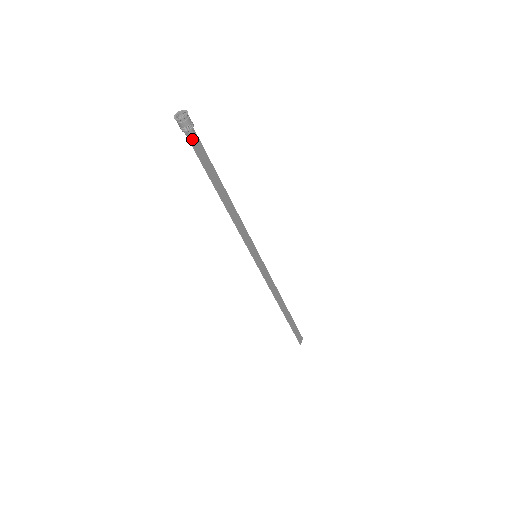
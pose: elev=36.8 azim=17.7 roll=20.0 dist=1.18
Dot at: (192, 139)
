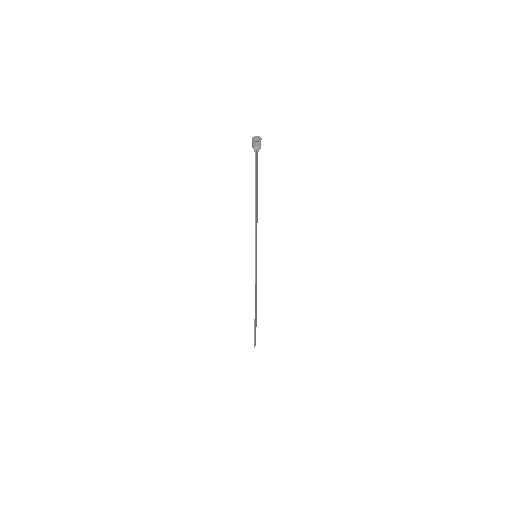
Dot at: (257, 156)
